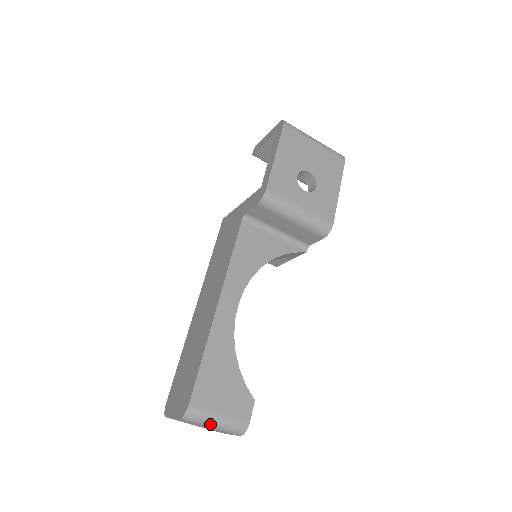
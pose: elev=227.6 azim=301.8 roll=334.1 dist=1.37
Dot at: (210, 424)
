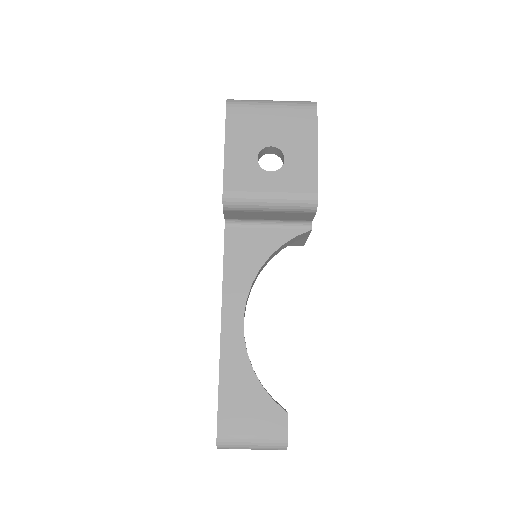
Dot at: (247, 448)
